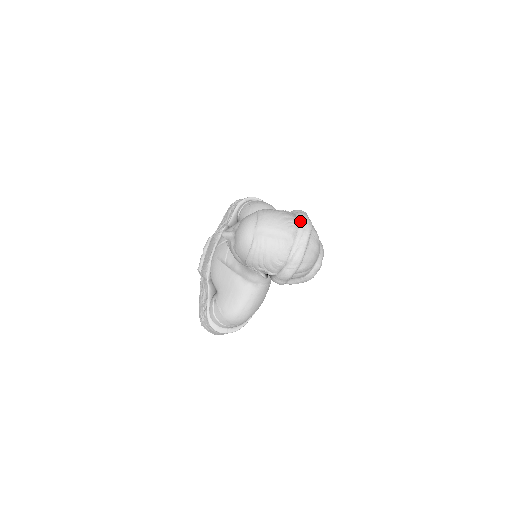
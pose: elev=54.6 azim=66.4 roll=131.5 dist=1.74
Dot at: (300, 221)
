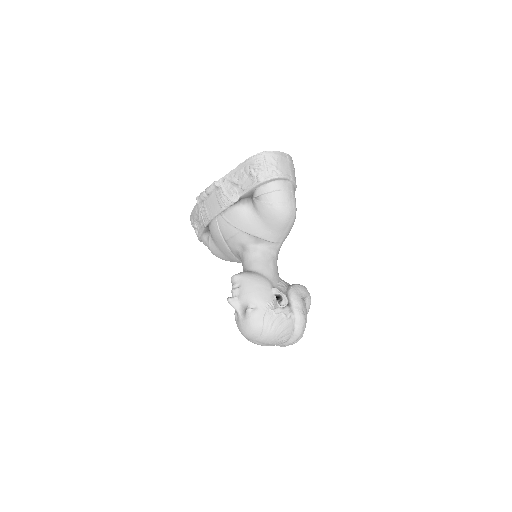
Dot at: (294, 339)
